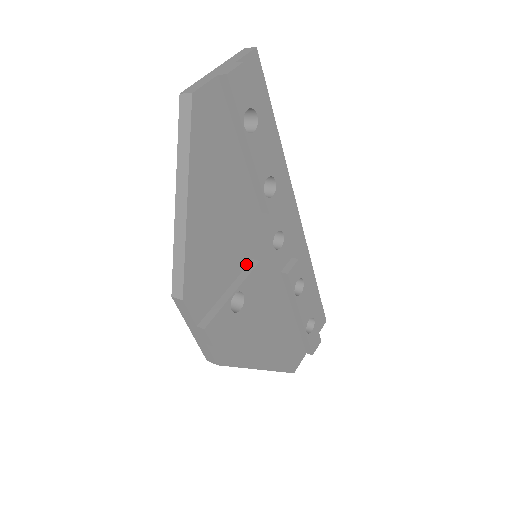
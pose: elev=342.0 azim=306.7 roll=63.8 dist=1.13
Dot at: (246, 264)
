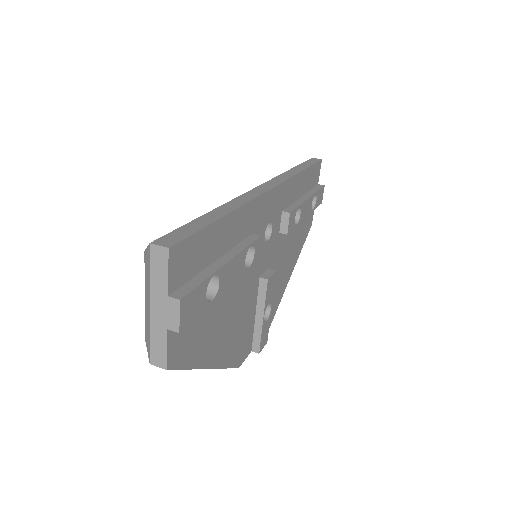
Dot at: (257, 287)
